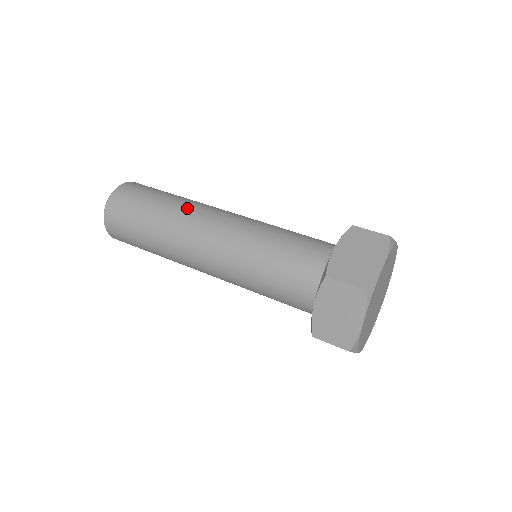
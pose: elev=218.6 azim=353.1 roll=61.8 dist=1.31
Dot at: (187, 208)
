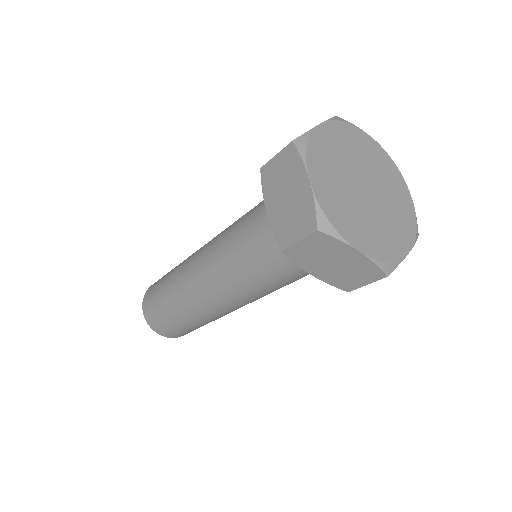
Dot at: occluded
